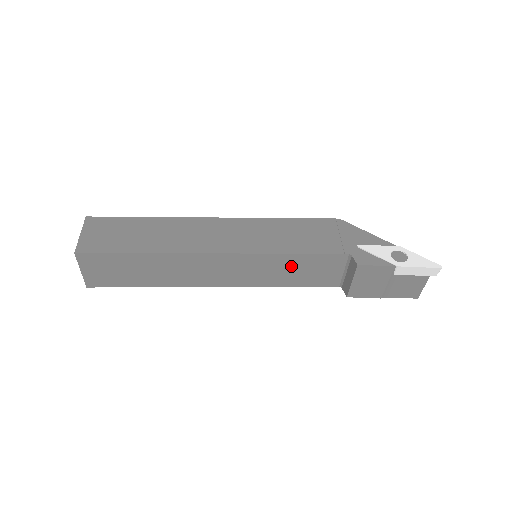
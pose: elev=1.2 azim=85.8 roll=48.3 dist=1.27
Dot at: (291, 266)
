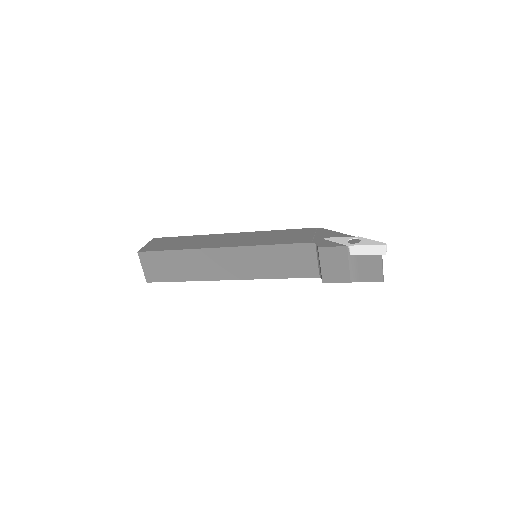
Dot at: (276, 257)
